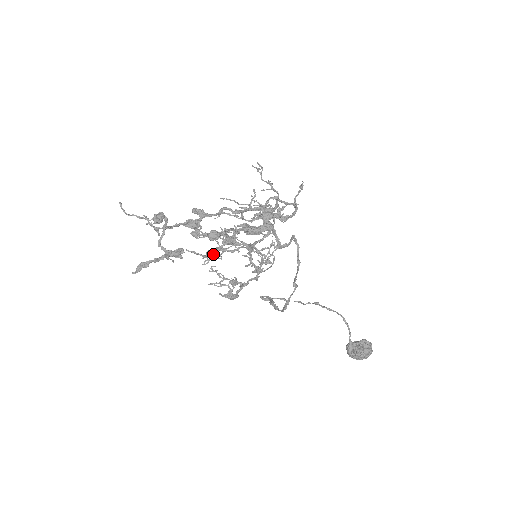
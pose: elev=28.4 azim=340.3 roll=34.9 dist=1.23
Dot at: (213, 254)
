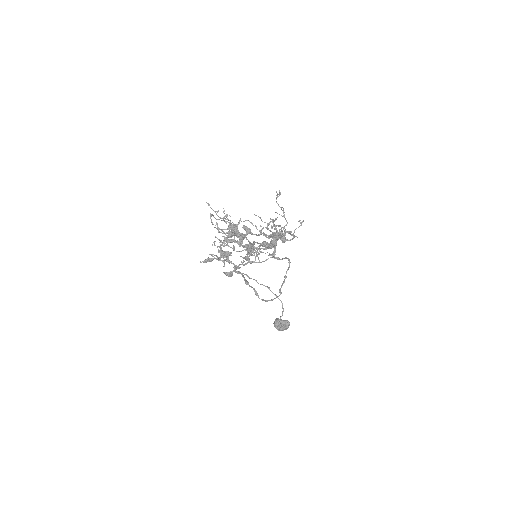
Dot at: occluded
